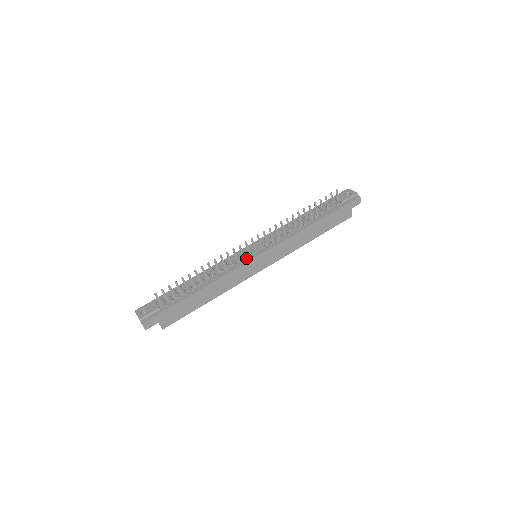
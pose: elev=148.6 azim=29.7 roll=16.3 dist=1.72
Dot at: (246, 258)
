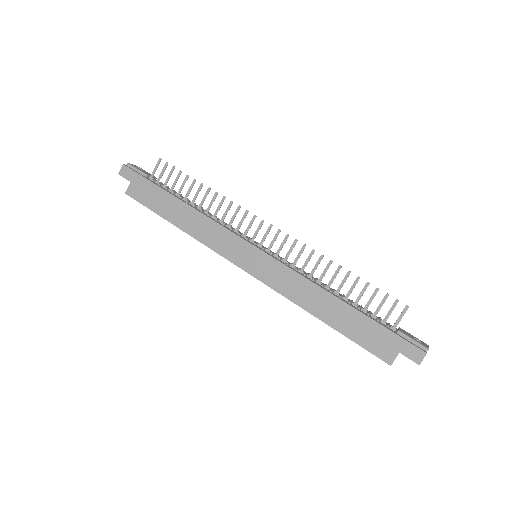
Dot at: (246, 238)
